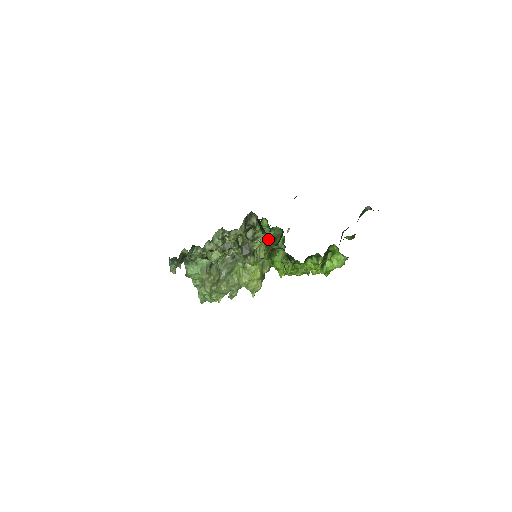
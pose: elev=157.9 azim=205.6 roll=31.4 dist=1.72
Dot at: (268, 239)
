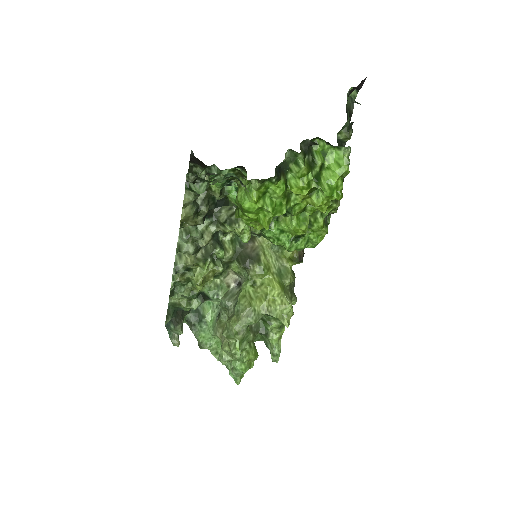
Dot at: occluded
